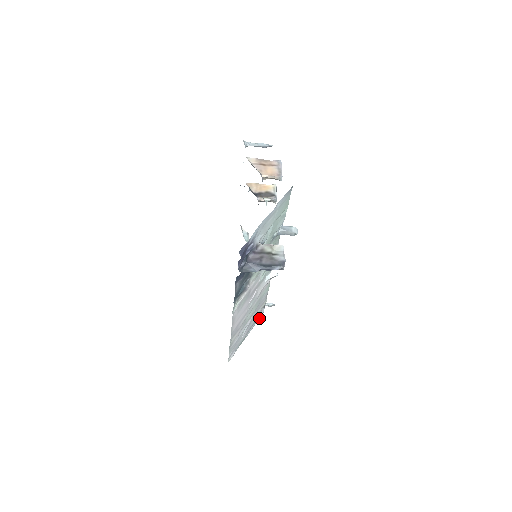
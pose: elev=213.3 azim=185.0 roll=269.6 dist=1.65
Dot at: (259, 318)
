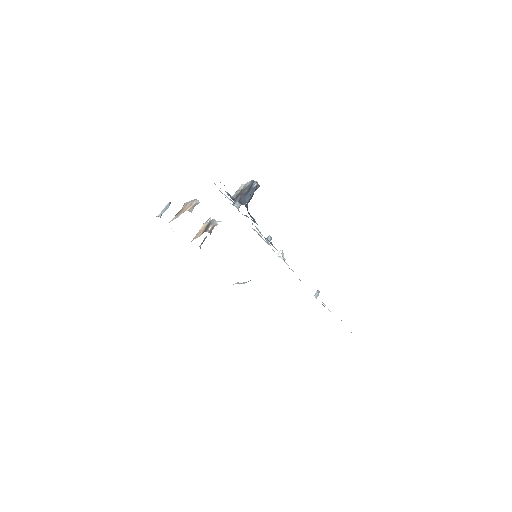
Dot at: occluded
